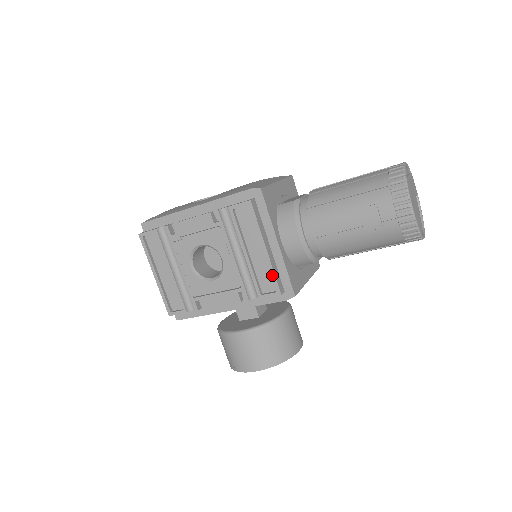
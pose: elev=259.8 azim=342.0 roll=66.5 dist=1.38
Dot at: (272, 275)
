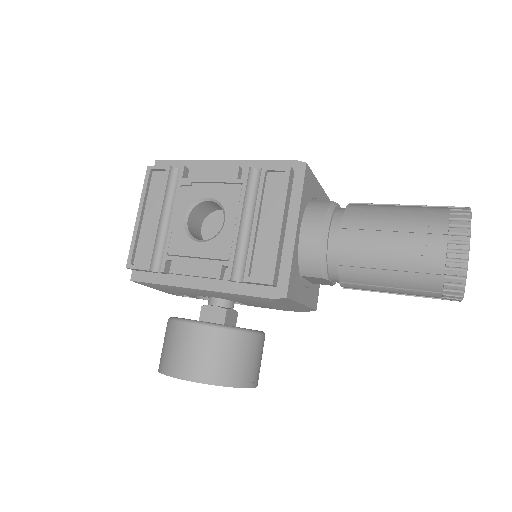
Dot at: (273, 257)
